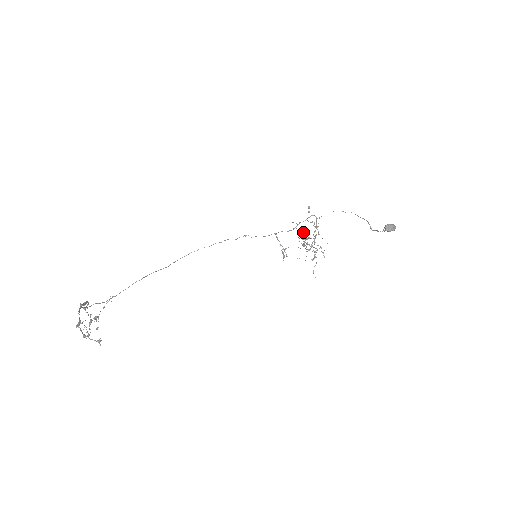
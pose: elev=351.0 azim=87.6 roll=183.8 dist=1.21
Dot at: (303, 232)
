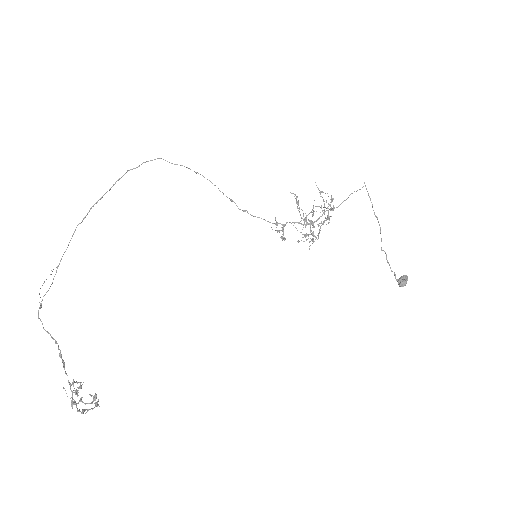
Dot at: (312, 223)
